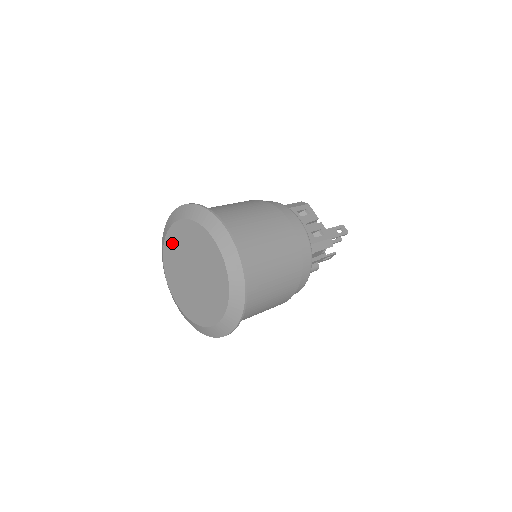
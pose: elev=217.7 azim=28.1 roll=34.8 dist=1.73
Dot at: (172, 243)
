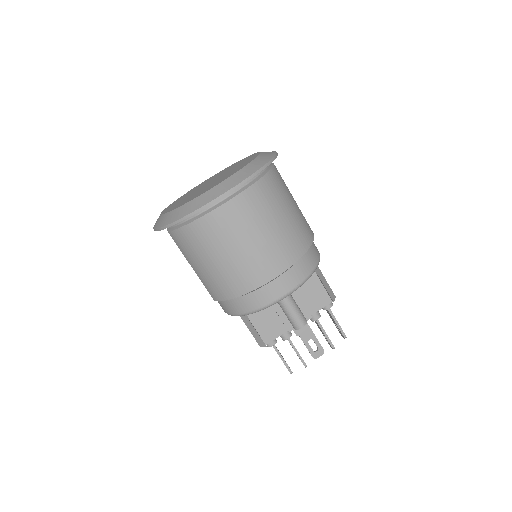
Dot at: occluded
